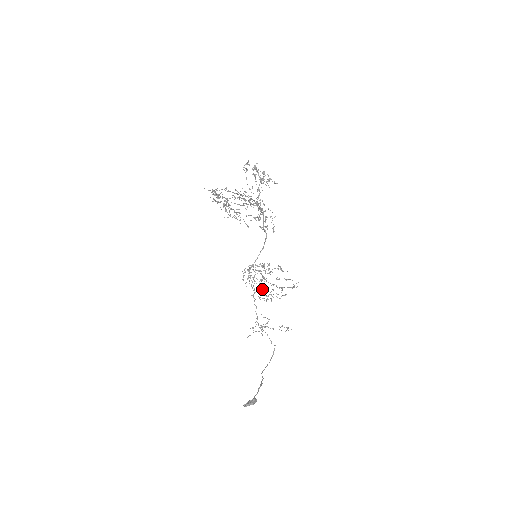
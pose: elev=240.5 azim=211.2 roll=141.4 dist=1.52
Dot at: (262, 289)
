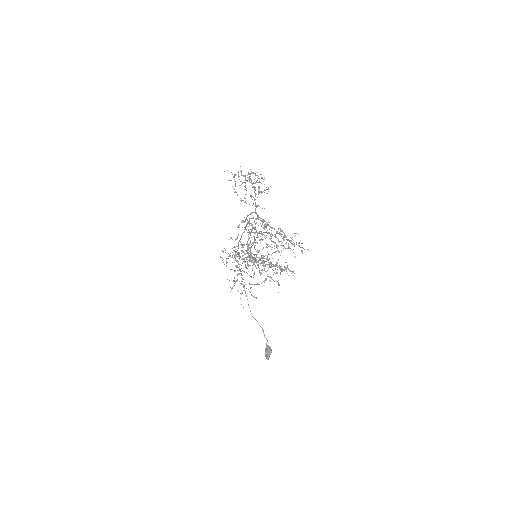
Dot at: occluded
